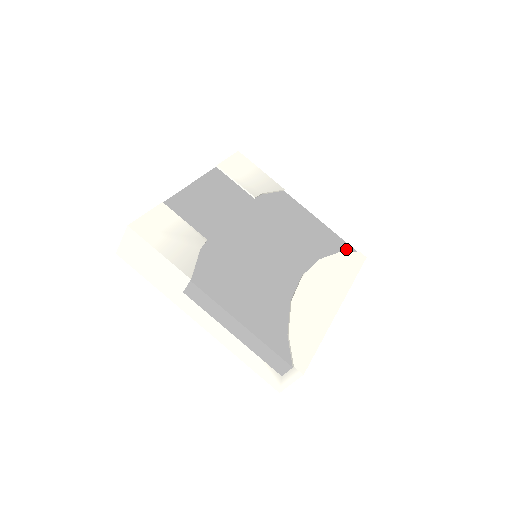
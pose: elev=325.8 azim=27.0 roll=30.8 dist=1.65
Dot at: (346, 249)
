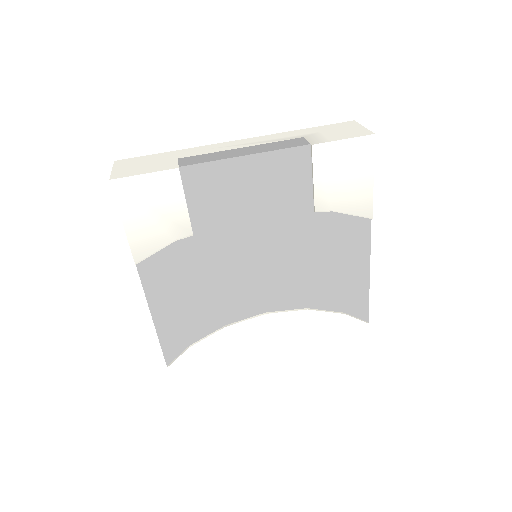
Dot at: (358, 313)
